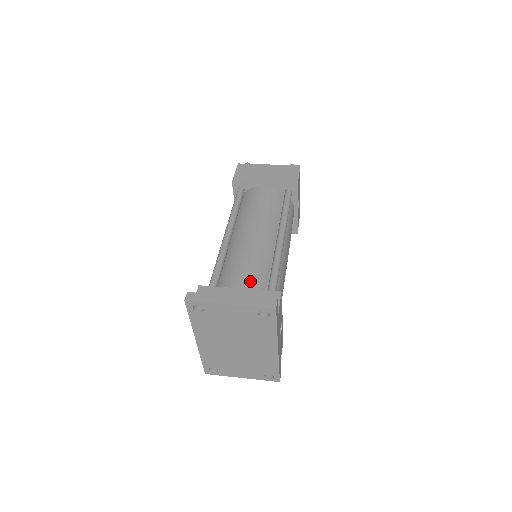
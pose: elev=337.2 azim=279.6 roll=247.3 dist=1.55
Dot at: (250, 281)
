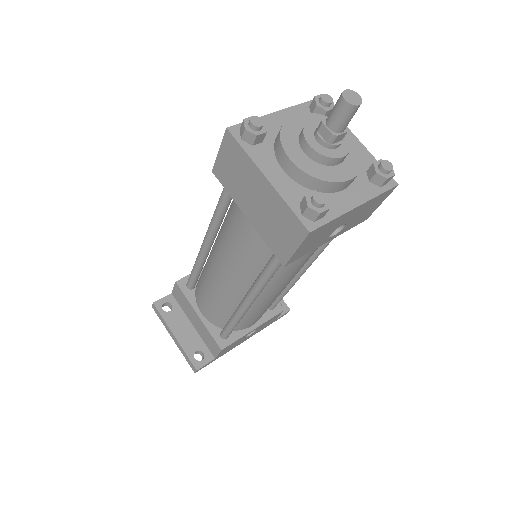
Dot at: (209, 314)
